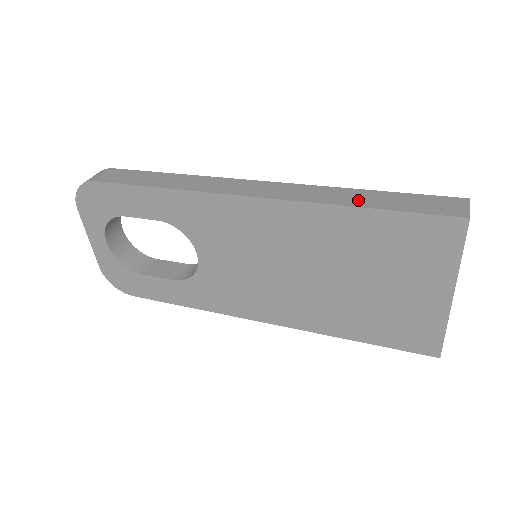
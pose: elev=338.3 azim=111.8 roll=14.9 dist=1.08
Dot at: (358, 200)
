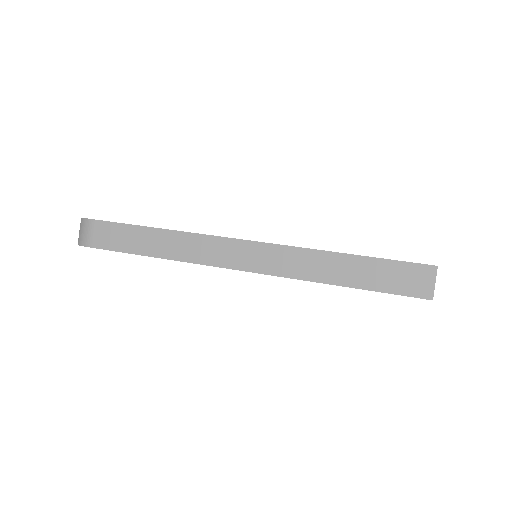
Dot at: (338, 274)
